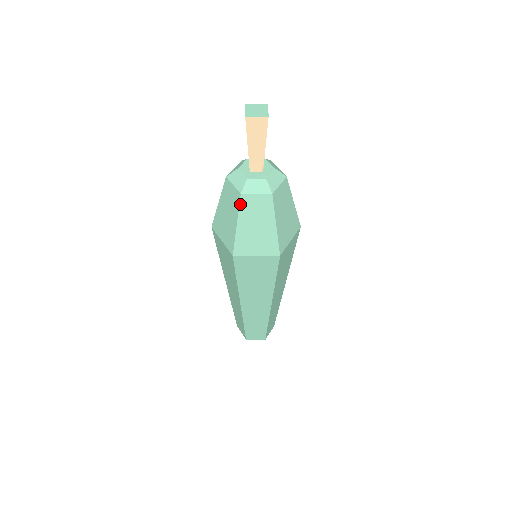
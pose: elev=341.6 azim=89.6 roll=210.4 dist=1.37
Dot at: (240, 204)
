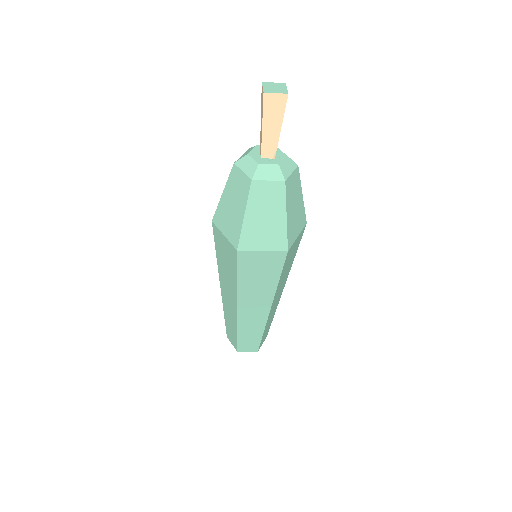
Dot at: (250, 191)
